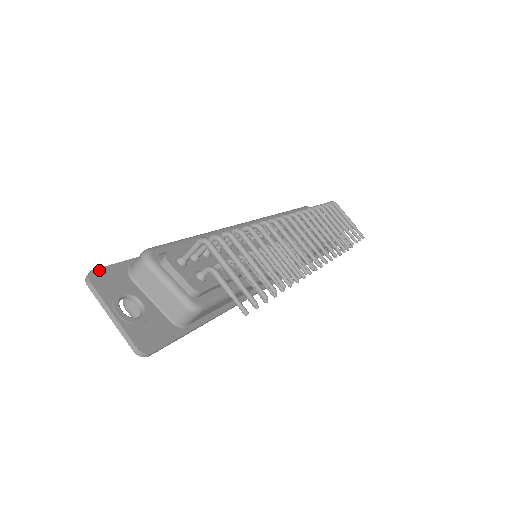
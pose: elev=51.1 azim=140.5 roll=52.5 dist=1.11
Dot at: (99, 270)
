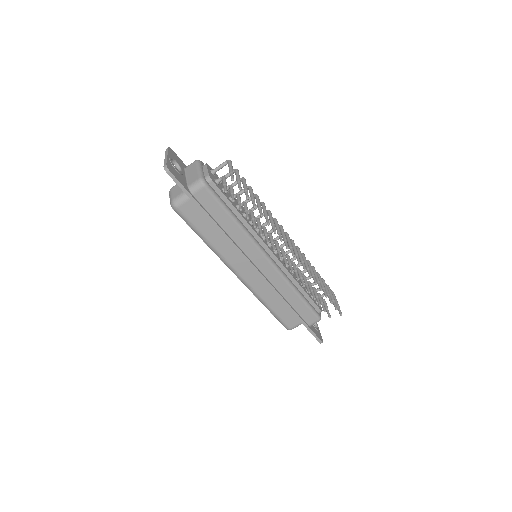
Dot at: (175, 153)
